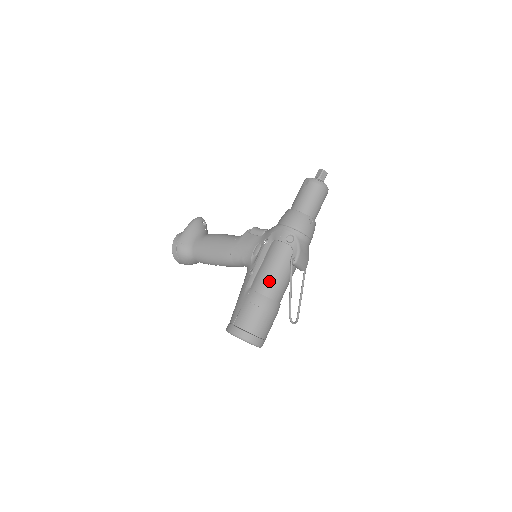
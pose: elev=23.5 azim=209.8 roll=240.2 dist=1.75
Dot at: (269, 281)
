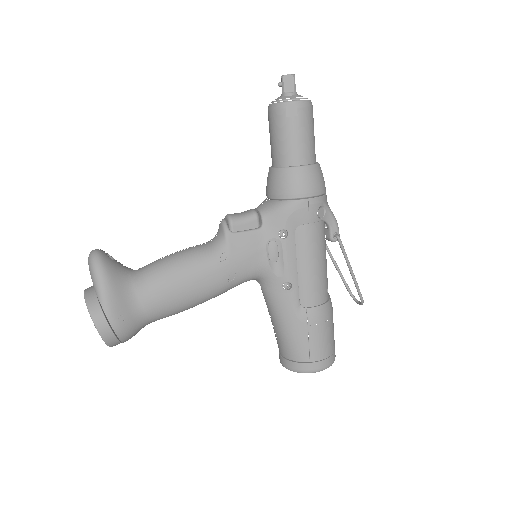
Dot at: (322, 282)
